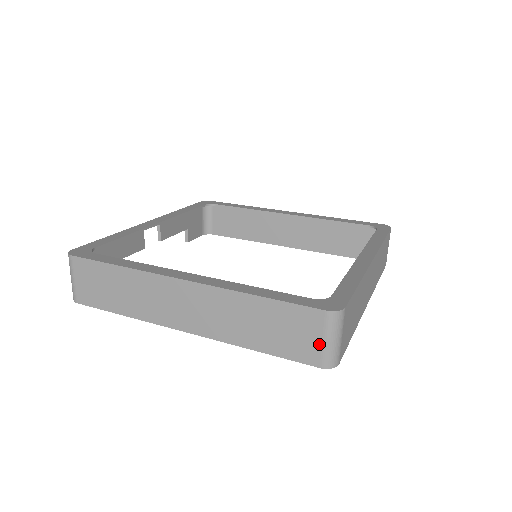
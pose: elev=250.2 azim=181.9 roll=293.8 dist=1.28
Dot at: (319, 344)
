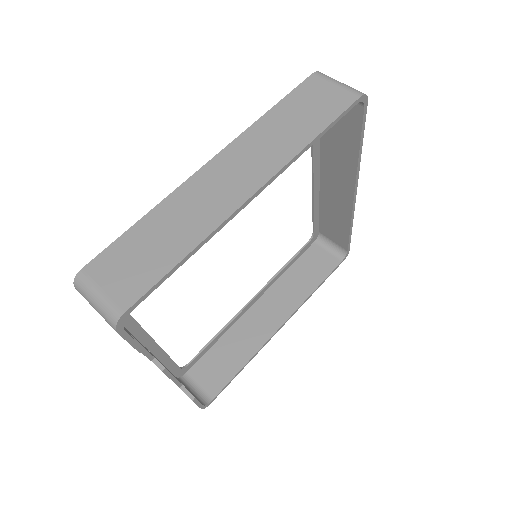
Dot at: (338, 88)
